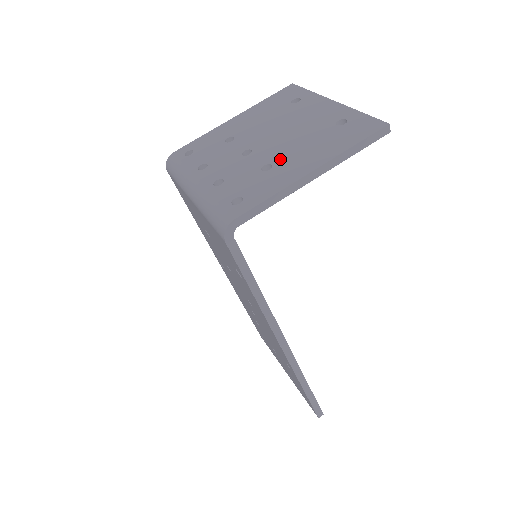
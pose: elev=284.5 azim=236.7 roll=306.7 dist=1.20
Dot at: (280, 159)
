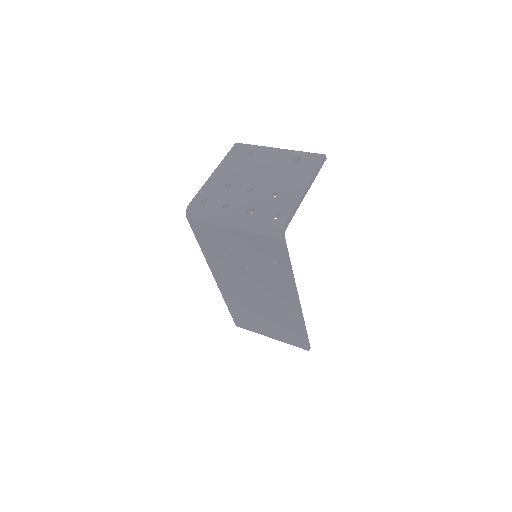
Dot at: (279, 188)
